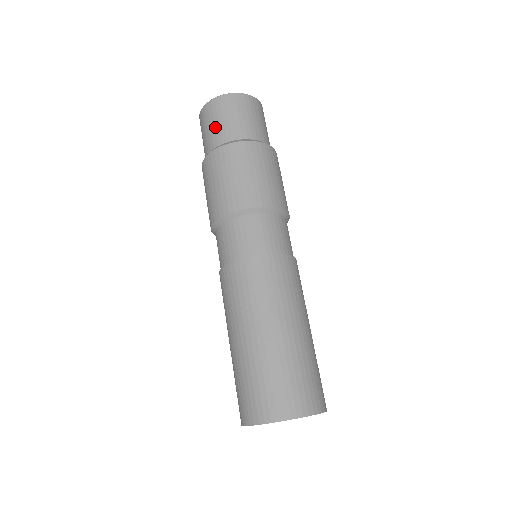
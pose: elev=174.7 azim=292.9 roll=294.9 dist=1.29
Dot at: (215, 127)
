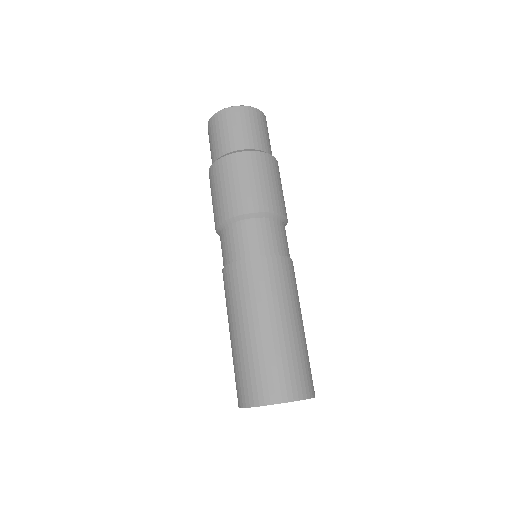
Dot at: (252, 132)
